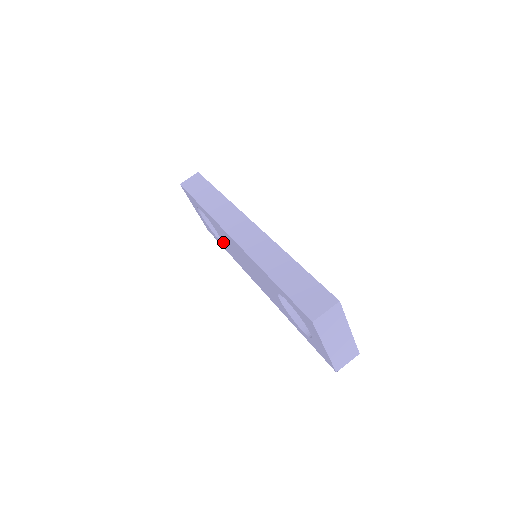
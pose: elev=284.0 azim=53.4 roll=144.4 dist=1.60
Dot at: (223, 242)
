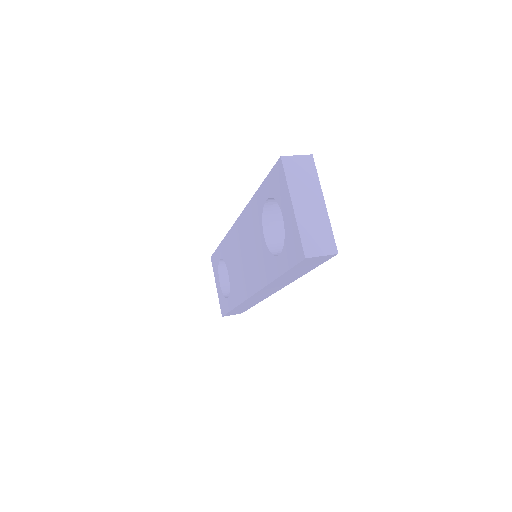
Dot at: (231, 285)
